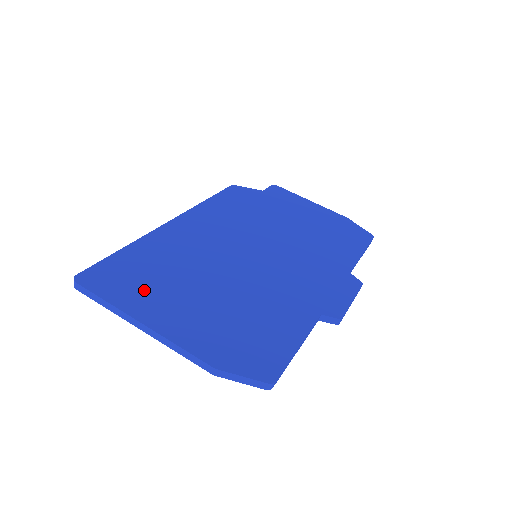
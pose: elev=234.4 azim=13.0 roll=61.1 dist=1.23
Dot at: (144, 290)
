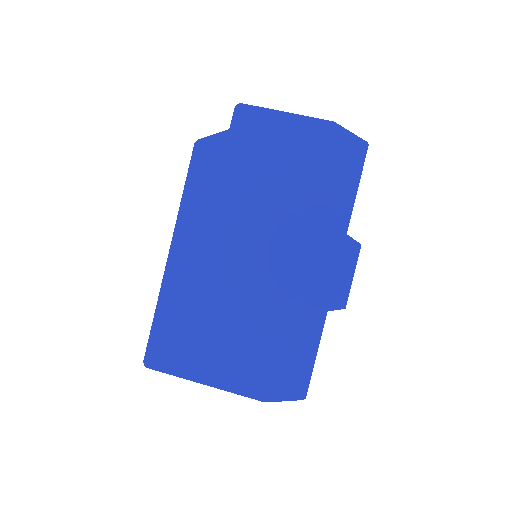
Dot at: (192, 353)
